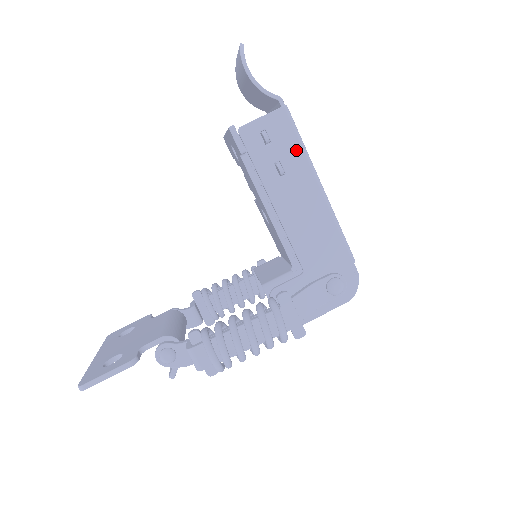
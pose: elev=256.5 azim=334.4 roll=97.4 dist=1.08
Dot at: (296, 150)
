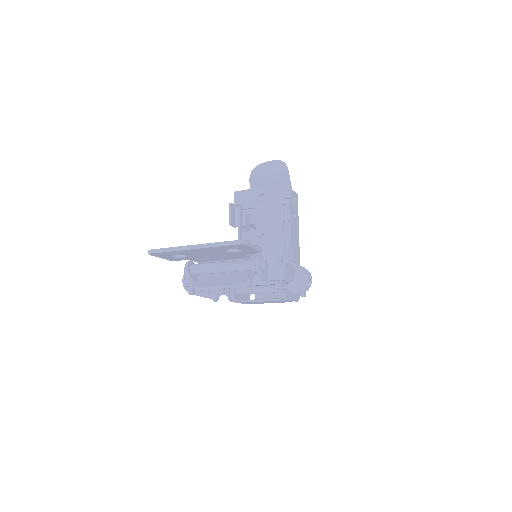
Dot at: (297, 215)
